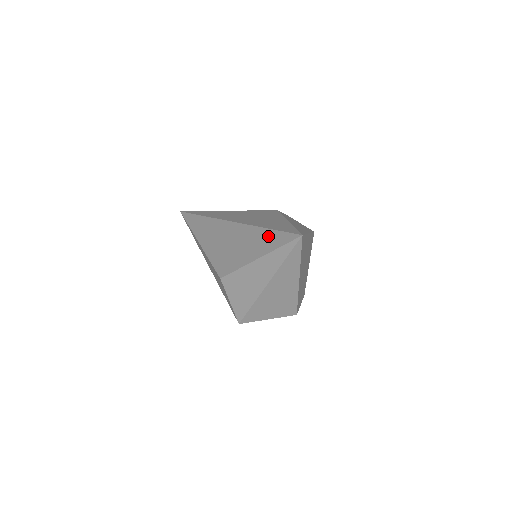
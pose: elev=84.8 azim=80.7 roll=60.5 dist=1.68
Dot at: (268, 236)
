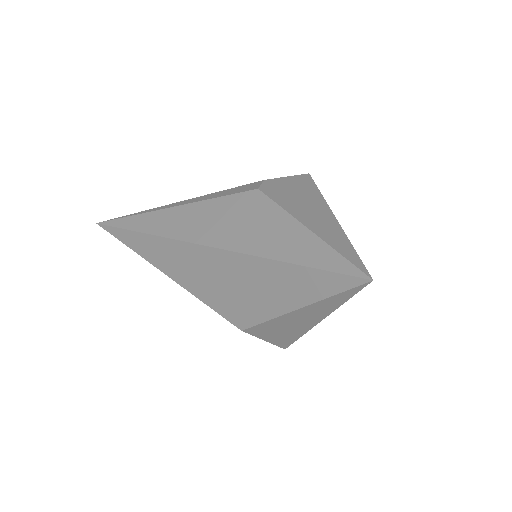
Dot at: (298, 276)
